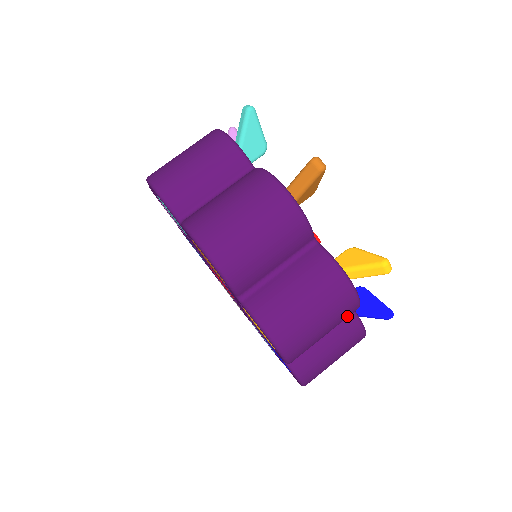
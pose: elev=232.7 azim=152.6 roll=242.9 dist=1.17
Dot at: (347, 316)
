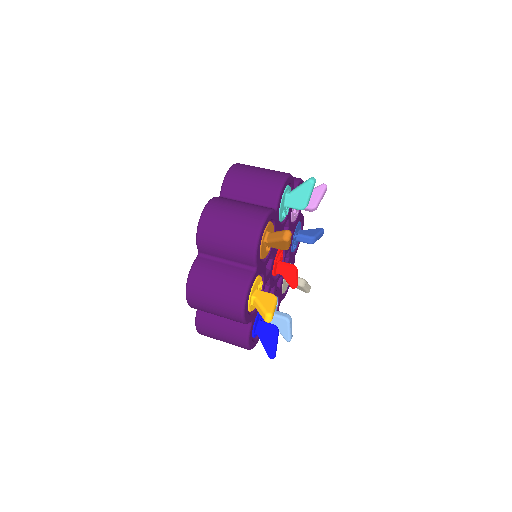
Dot at: (233, 319)
